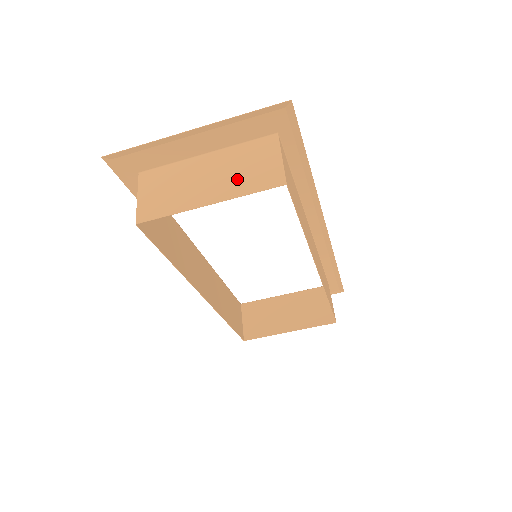
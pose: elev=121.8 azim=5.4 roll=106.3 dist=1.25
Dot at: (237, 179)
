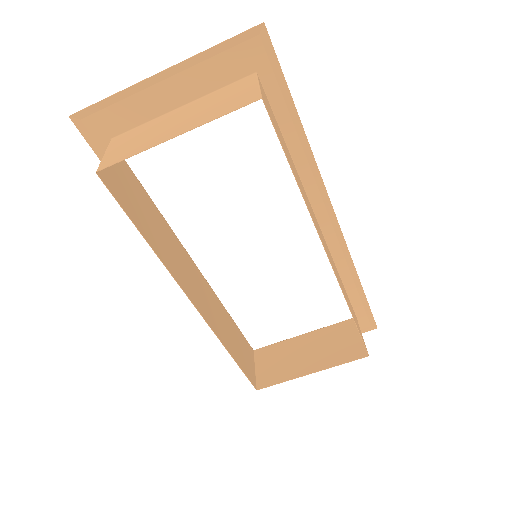
Dot at: (209, 111)
